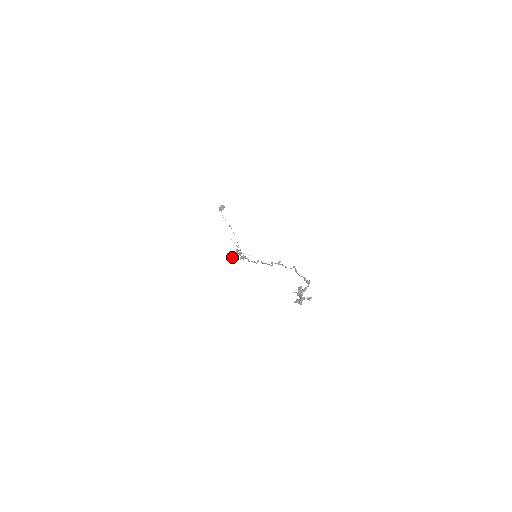
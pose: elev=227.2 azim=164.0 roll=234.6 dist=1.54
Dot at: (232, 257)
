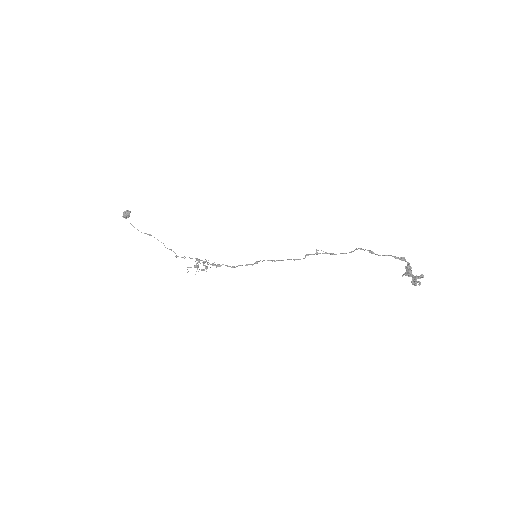
Dot at: occluded
